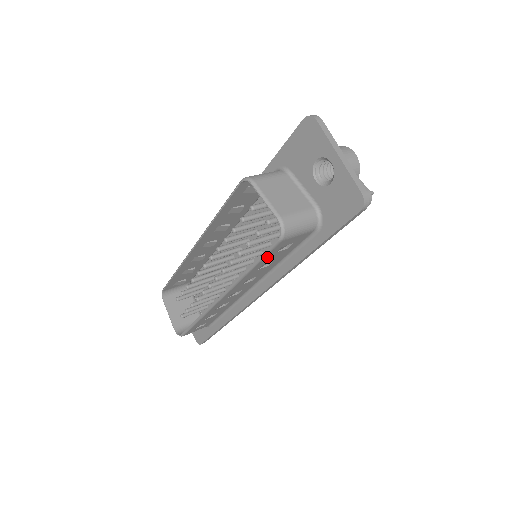
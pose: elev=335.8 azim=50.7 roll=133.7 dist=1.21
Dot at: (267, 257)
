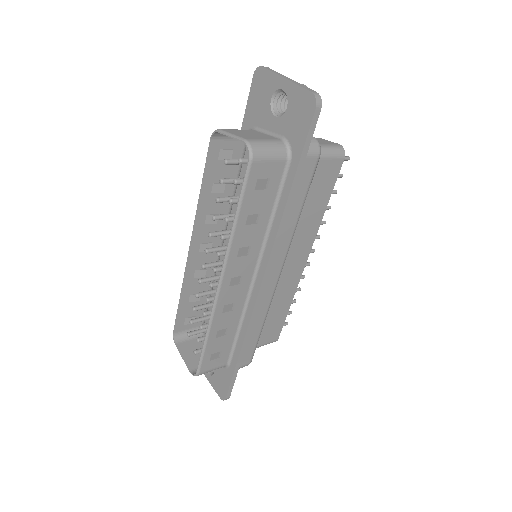
Dot at: (247, 196)
